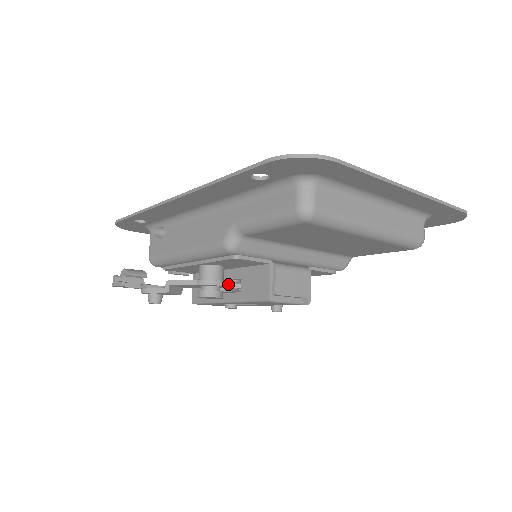
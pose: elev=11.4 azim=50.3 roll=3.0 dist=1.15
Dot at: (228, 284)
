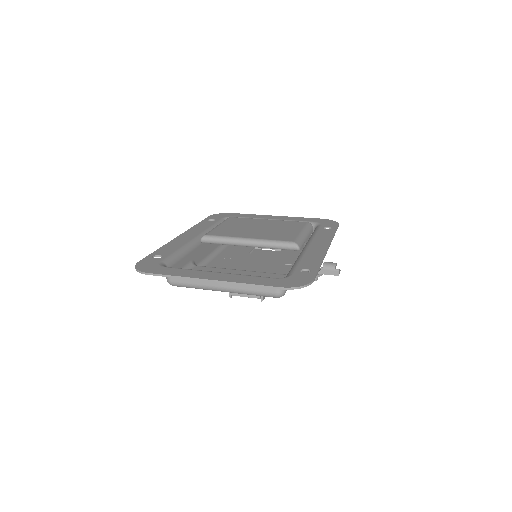
Dot at: occluded
